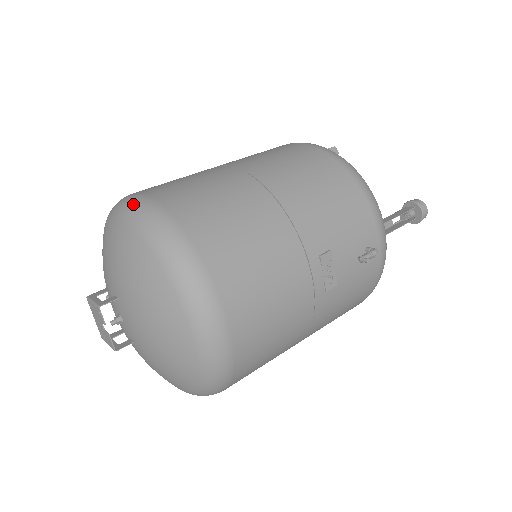
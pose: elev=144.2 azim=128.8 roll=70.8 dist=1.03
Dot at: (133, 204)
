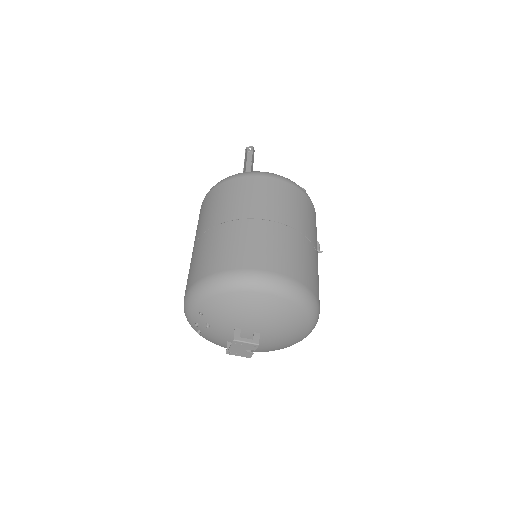
Dot at: (282, 285)
